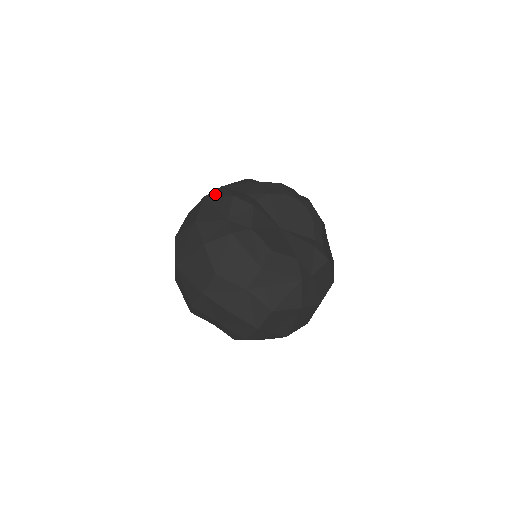
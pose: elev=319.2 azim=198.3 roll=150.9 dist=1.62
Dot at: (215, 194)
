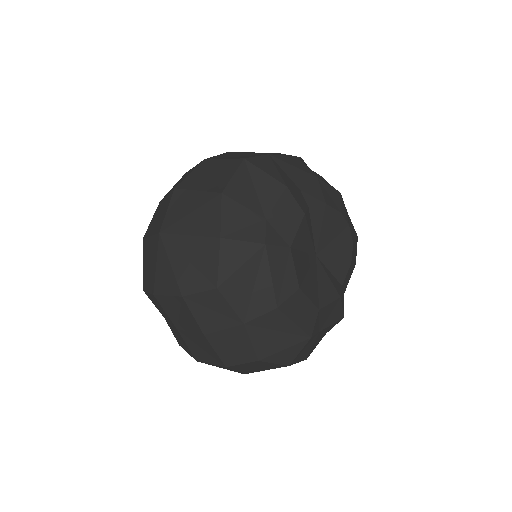
Dot at: (260, 165)
